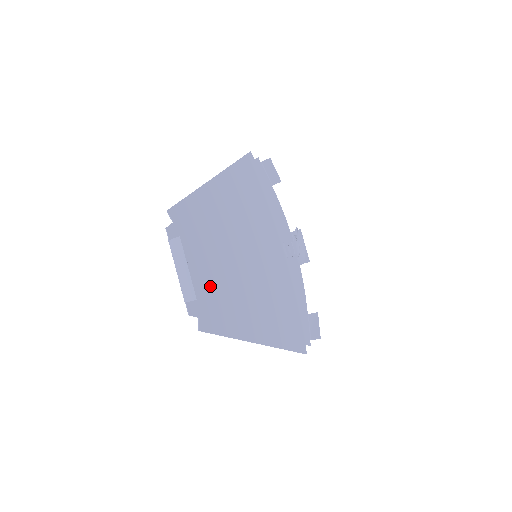
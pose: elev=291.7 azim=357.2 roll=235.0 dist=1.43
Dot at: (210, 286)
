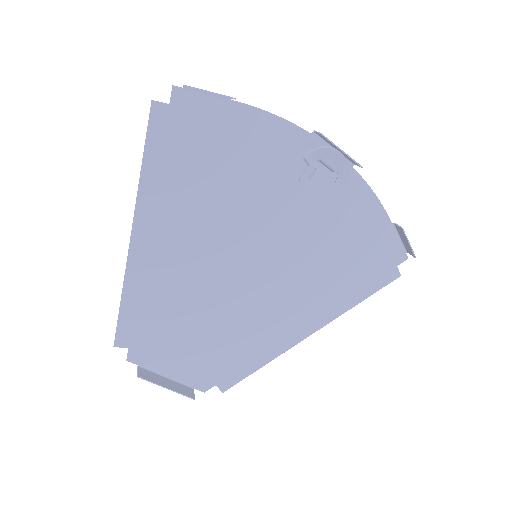
Dot at: (210, 352)
